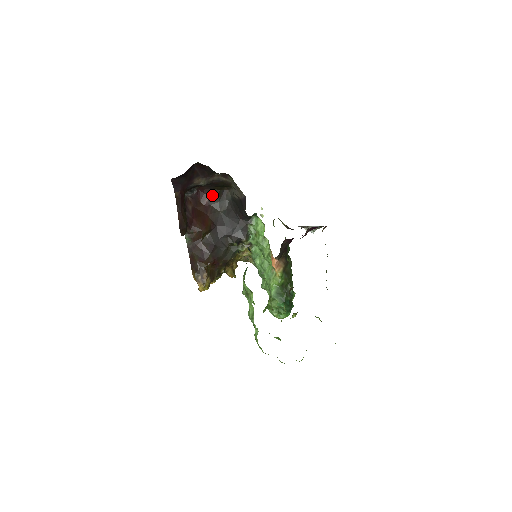
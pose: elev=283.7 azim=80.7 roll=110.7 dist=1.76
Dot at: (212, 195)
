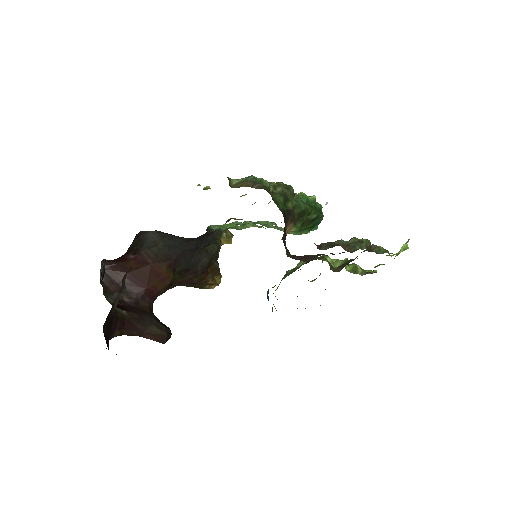
Dot at: (130, 251)
